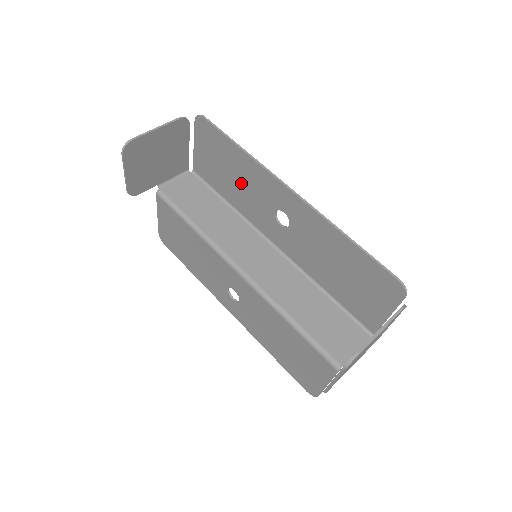
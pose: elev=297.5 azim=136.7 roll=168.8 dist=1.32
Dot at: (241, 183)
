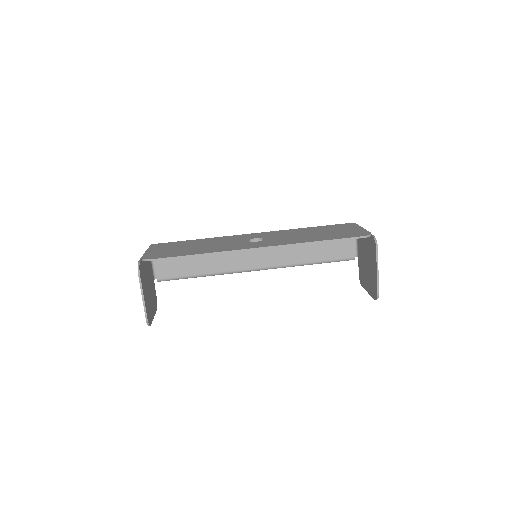
Dot at: occluded
